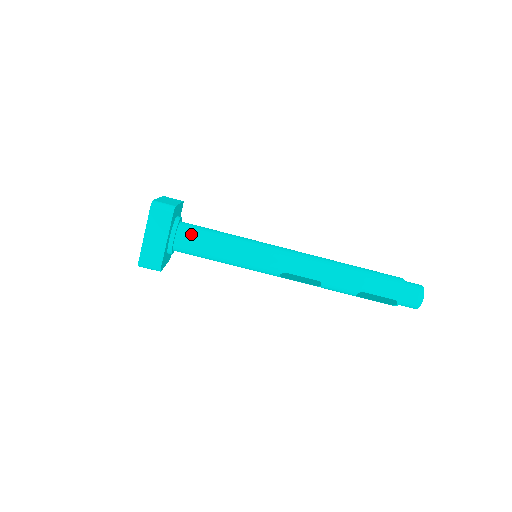
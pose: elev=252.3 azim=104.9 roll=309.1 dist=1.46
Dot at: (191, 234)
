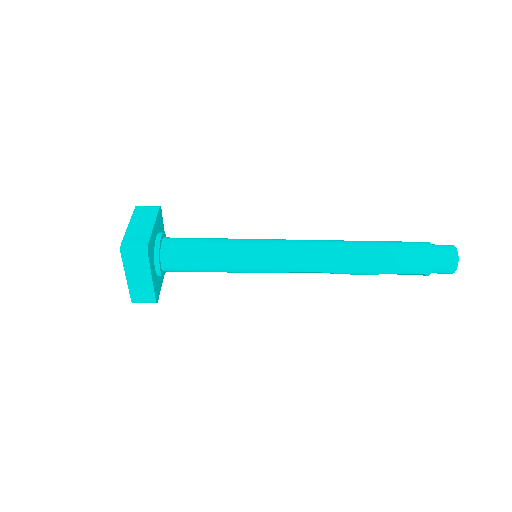
Dot at: (177, 257)
